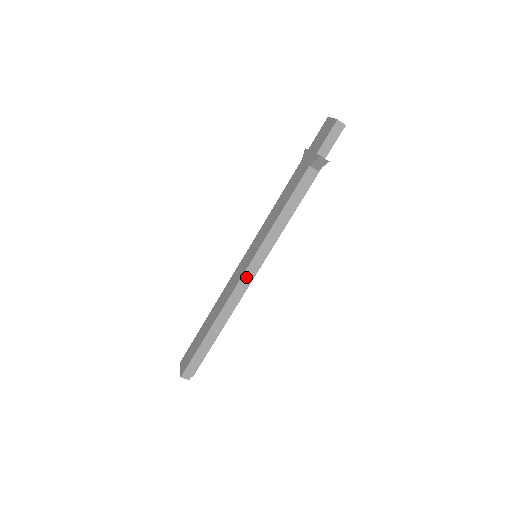
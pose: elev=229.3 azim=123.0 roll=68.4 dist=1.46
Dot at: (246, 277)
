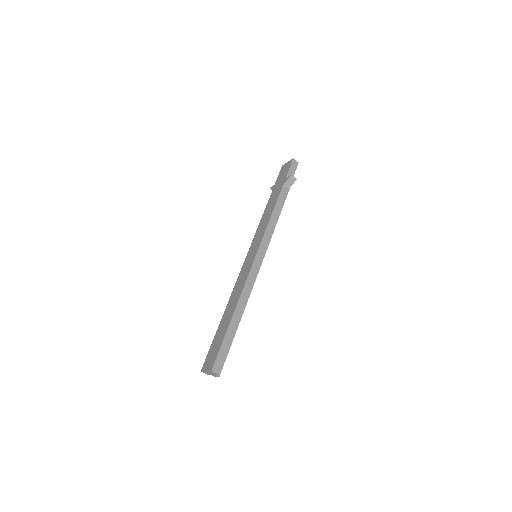
Dot at: (255, 267)
